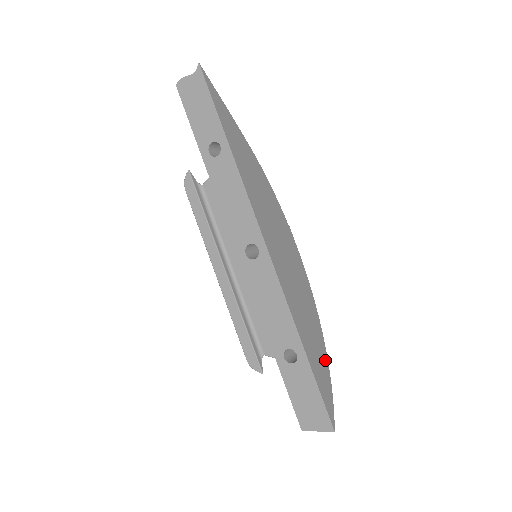
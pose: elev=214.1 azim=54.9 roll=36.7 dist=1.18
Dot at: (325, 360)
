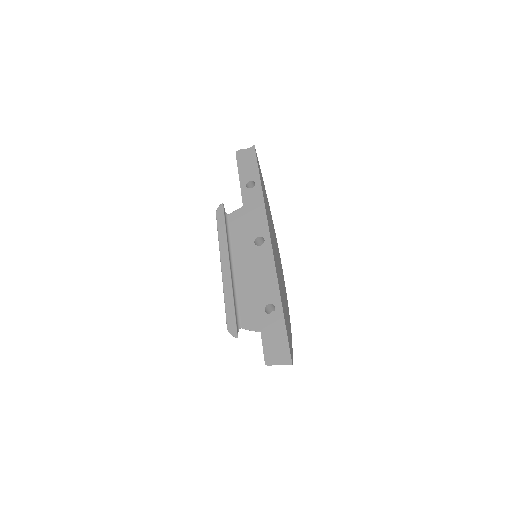
Dot at: (290, 330)
